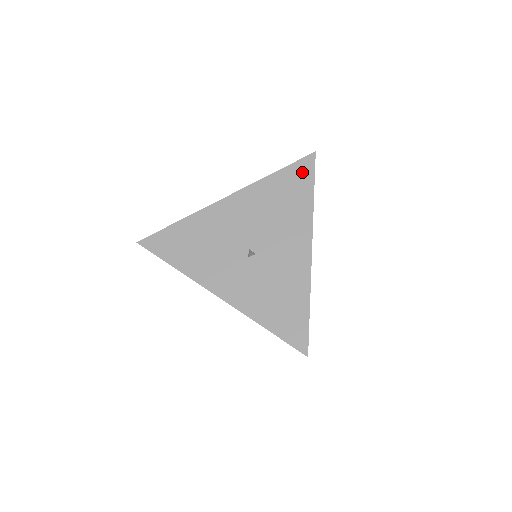
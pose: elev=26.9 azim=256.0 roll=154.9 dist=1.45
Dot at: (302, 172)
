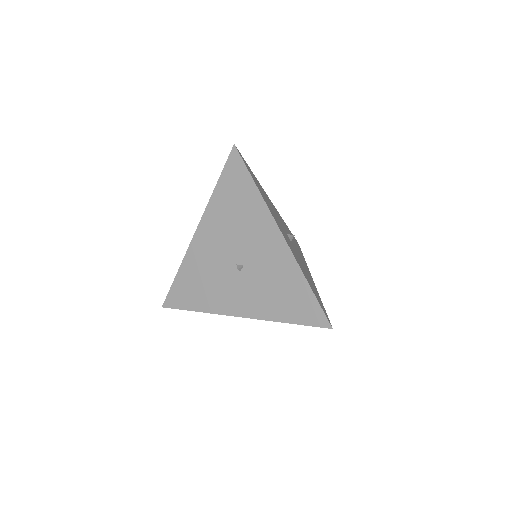
Dot at: (235, 171)
